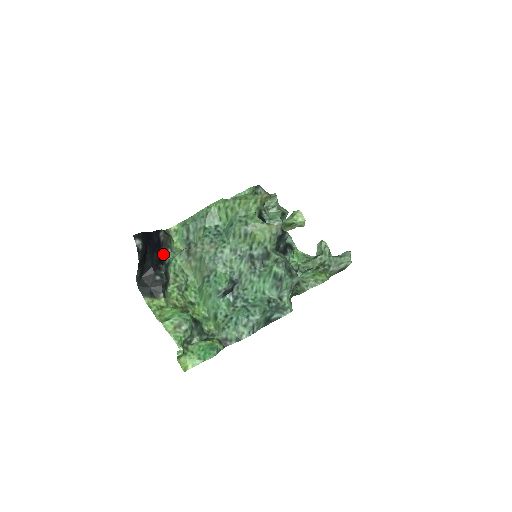
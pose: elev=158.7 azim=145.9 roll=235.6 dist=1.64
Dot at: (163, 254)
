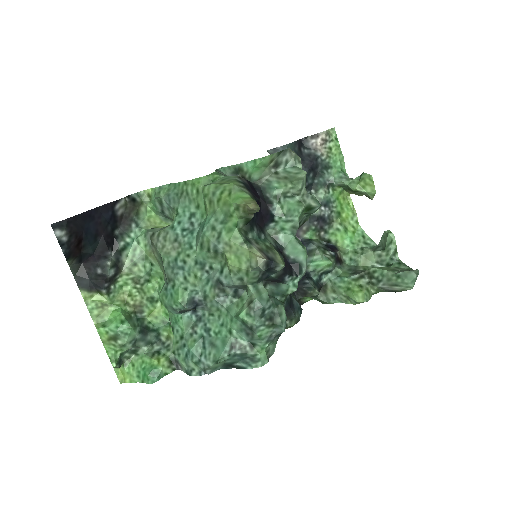
Dot at: (120, 233)
